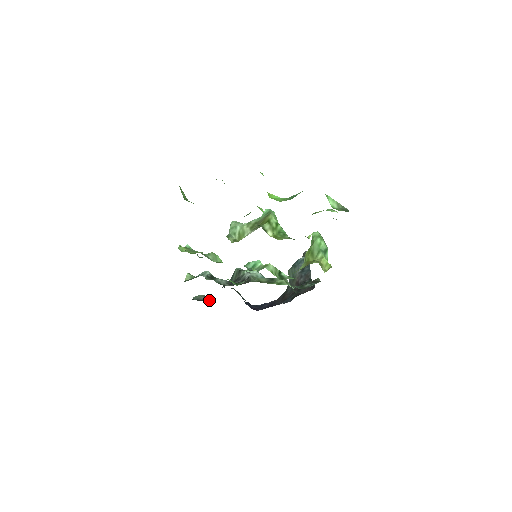
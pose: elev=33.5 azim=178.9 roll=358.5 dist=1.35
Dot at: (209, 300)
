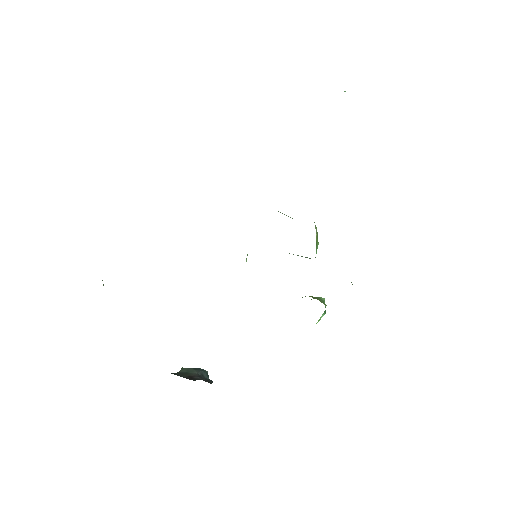
Dot at: occluded
